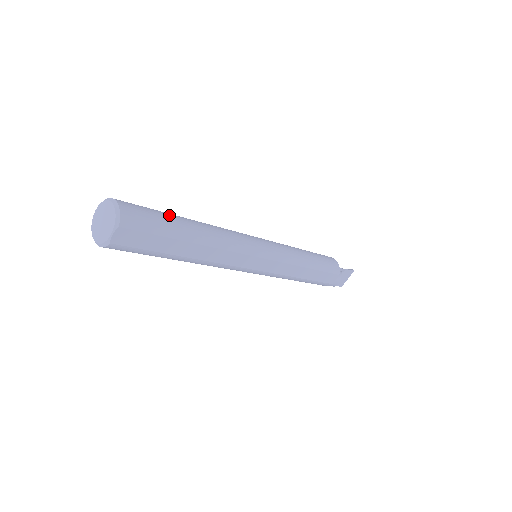
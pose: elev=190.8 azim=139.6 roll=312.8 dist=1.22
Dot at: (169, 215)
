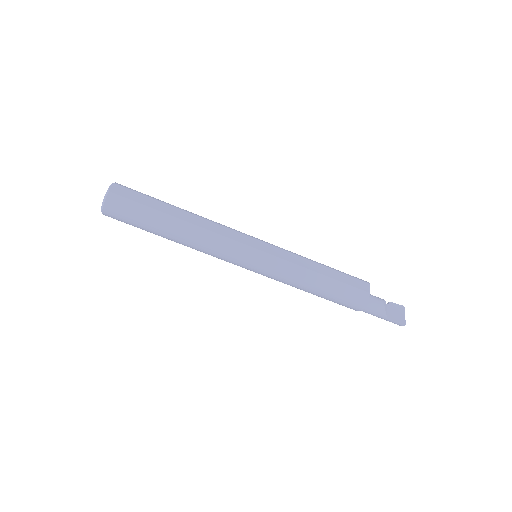
Dot at: occluded
